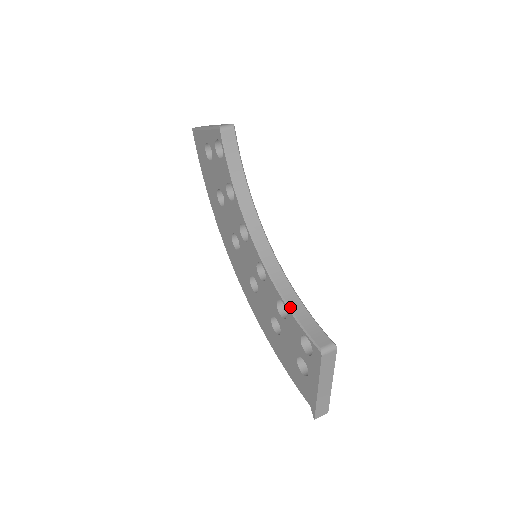
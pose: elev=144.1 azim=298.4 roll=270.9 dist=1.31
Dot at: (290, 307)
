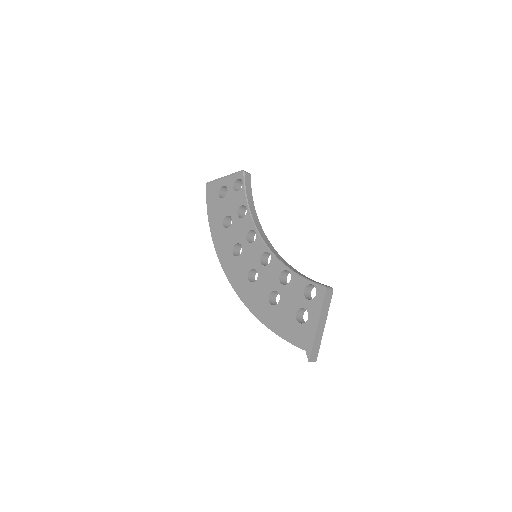
Dot at: (295, 271)
